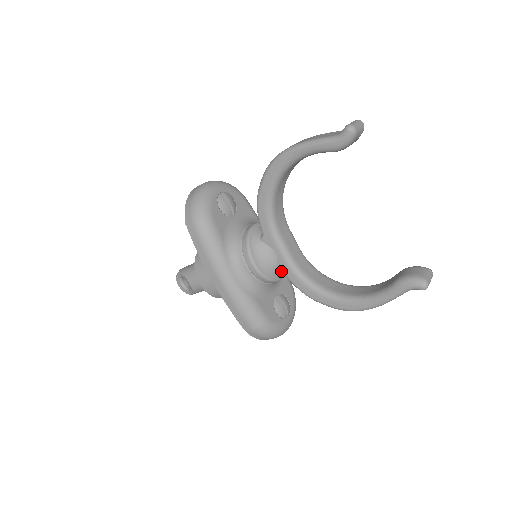
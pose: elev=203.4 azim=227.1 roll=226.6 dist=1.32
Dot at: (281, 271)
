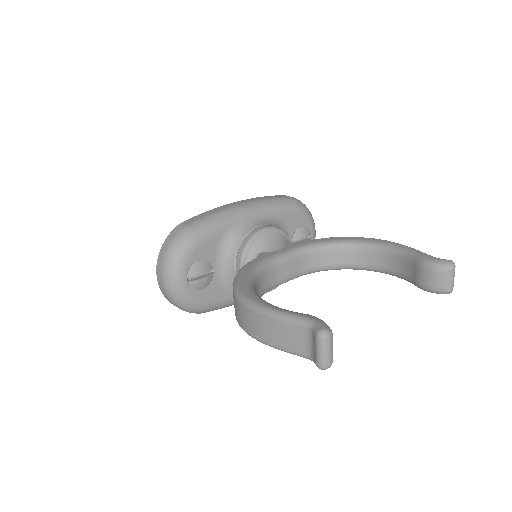
Dot at: occluded
